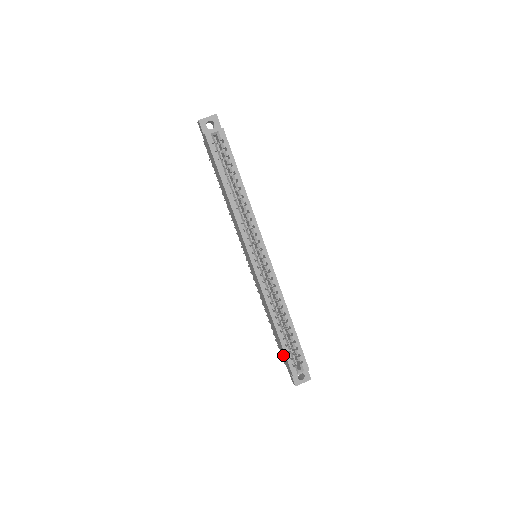
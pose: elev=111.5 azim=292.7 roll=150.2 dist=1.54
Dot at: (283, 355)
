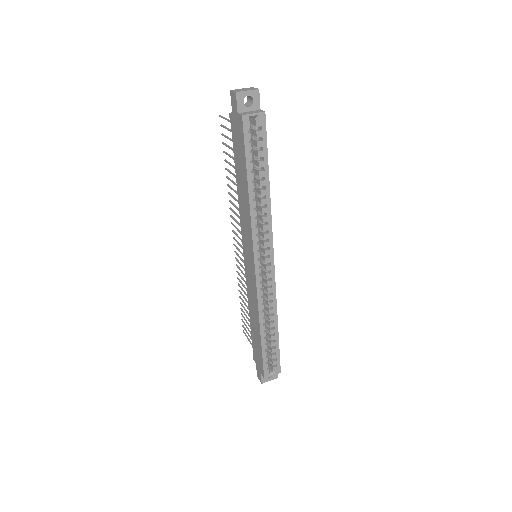
Dot at: (257, 354)
